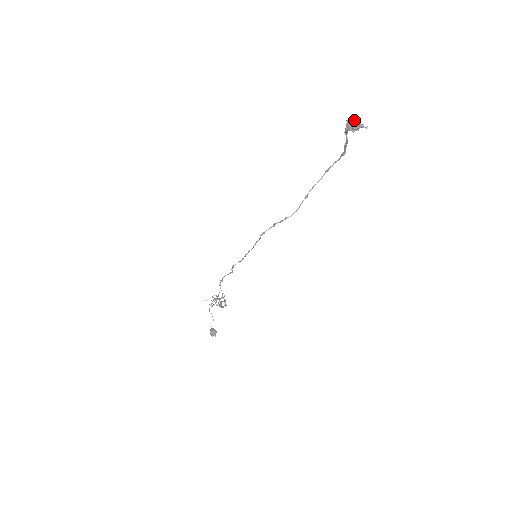
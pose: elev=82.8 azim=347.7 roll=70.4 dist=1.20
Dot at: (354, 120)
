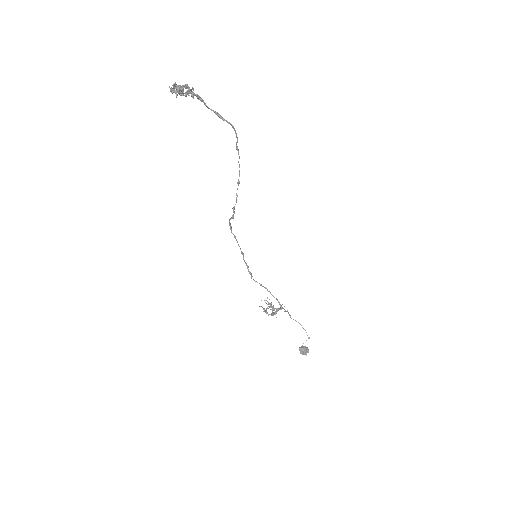
Dot at: (173, 84)
